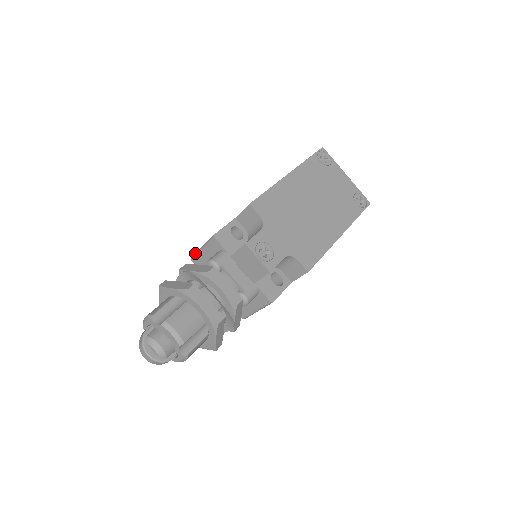
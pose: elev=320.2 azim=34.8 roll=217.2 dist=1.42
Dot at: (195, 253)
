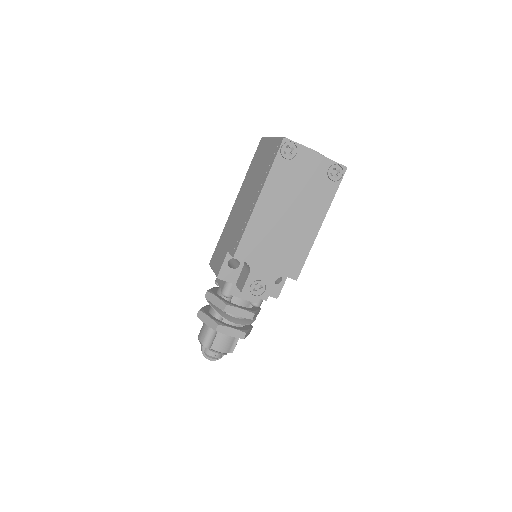
Dot at: (210, 266)
